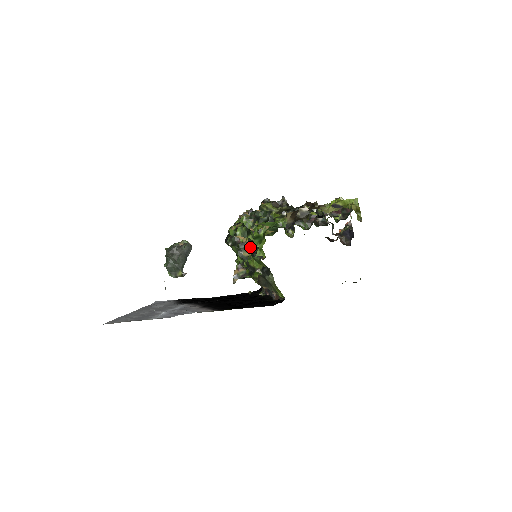
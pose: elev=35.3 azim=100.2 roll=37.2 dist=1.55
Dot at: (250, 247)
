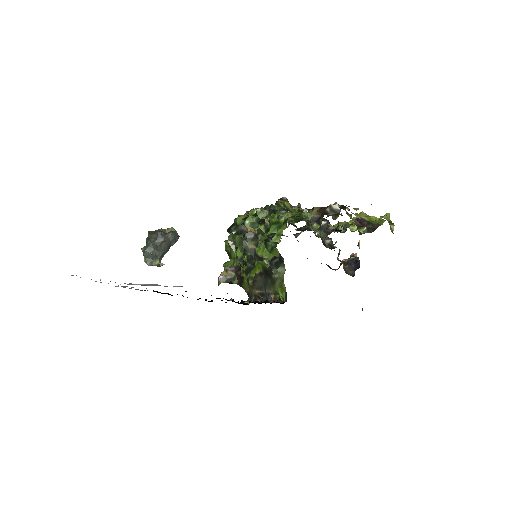
Dot at: (258, 239)
